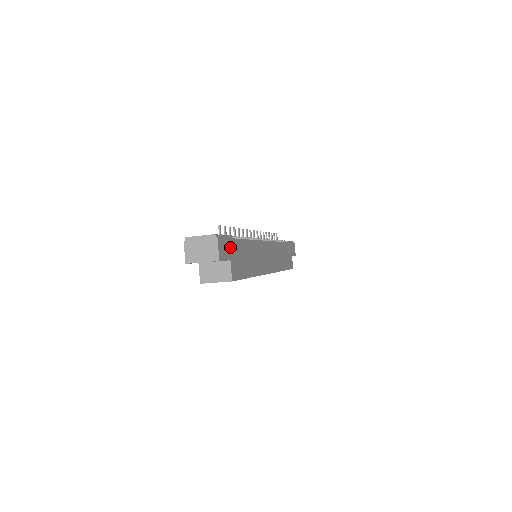
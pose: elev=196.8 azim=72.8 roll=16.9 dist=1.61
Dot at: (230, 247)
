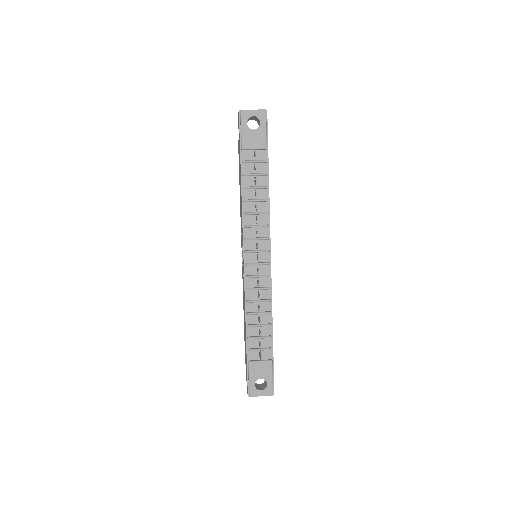
Dot at: occluded
